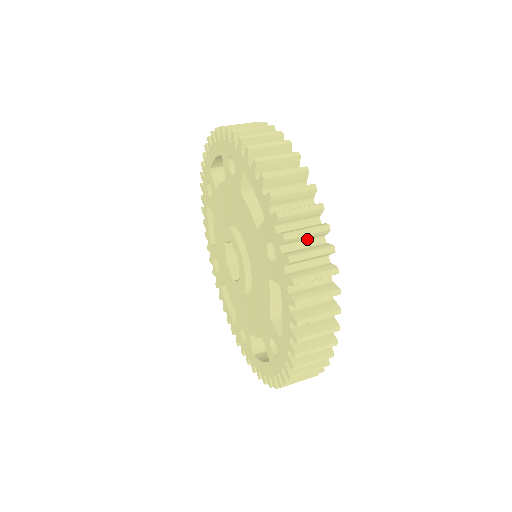
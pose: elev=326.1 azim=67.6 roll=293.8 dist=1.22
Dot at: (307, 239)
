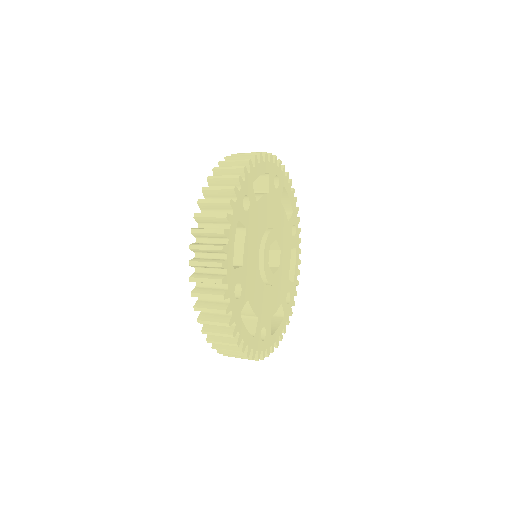
Dot at: occluded
